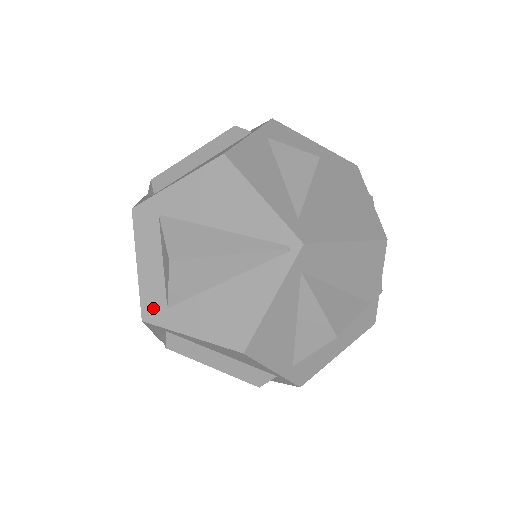
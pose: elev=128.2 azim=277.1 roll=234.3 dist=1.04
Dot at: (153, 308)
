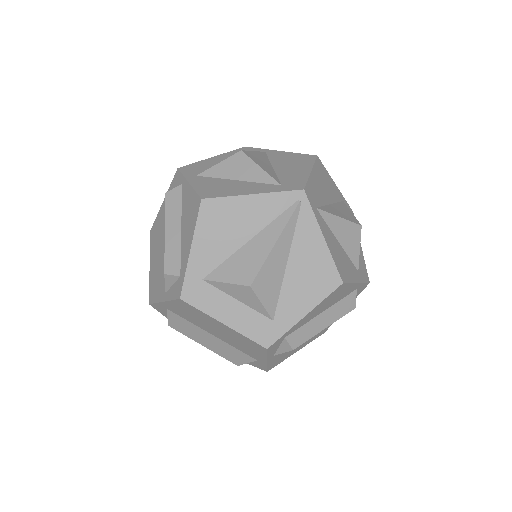
Dot at: (265, 333)
